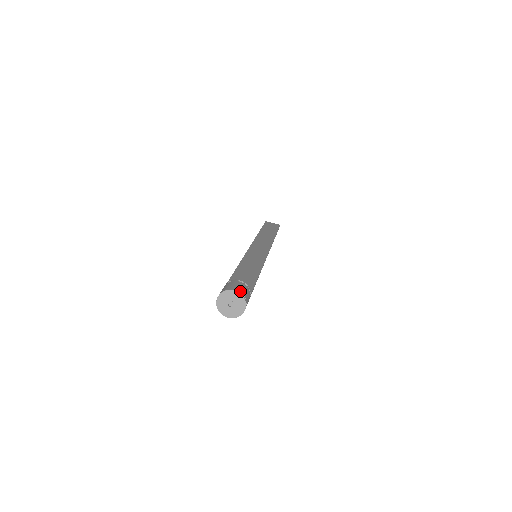
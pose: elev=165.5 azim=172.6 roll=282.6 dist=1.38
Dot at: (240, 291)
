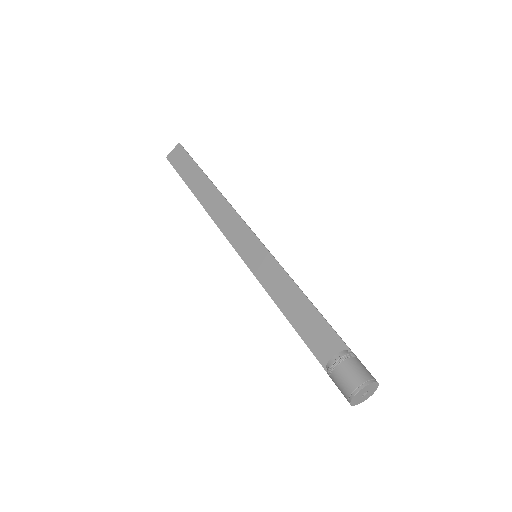
Dot at: (360, 384)
